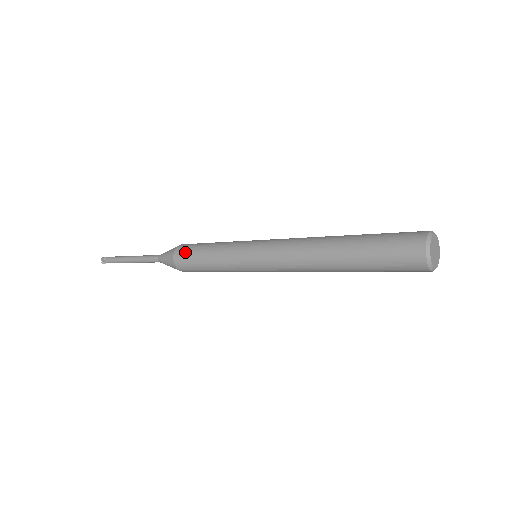
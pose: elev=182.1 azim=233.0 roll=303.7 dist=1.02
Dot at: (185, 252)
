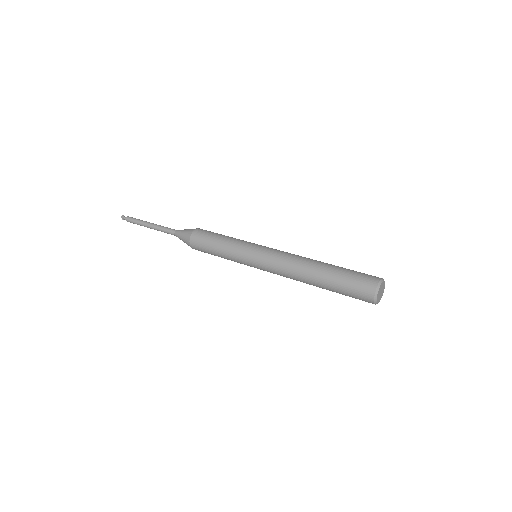
Dot at: (199, 243)
